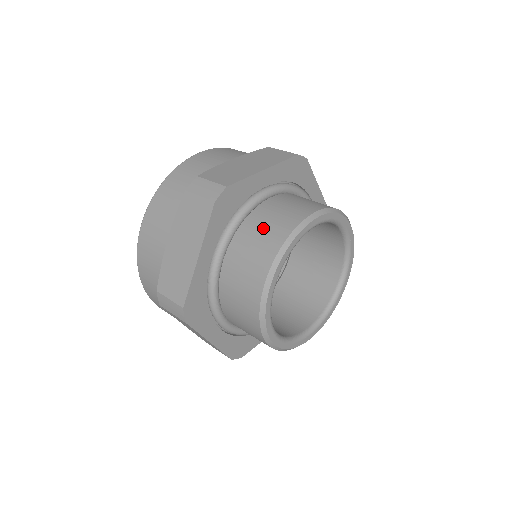
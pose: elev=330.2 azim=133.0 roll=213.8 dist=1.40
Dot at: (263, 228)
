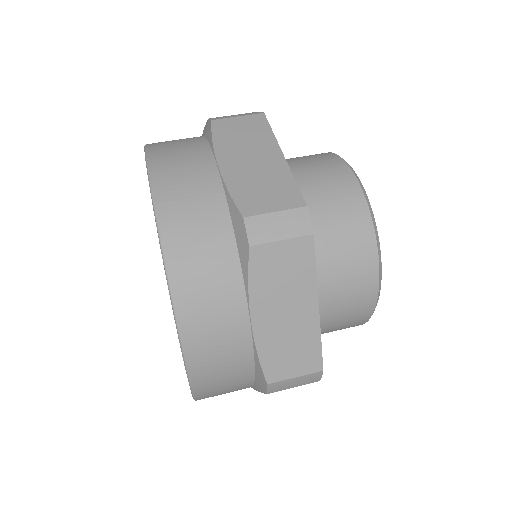
Dot at: (335, 224)
